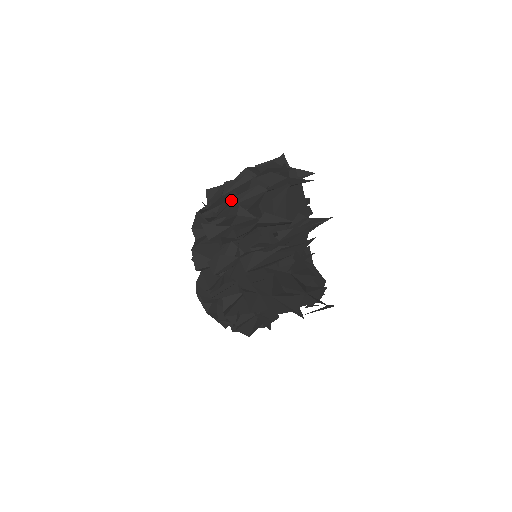
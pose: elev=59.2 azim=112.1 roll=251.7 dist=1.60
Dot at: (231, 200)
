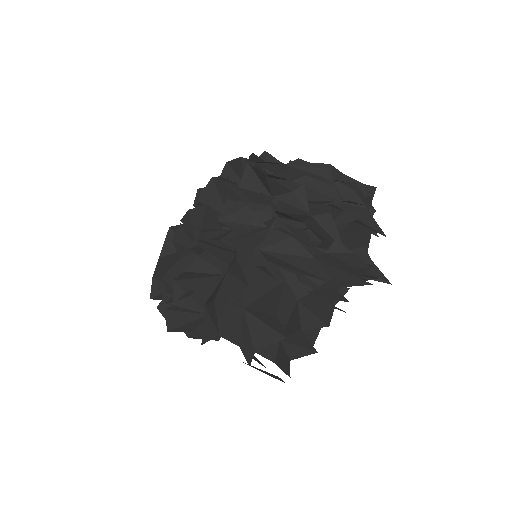
Dot at: (291, 177)
